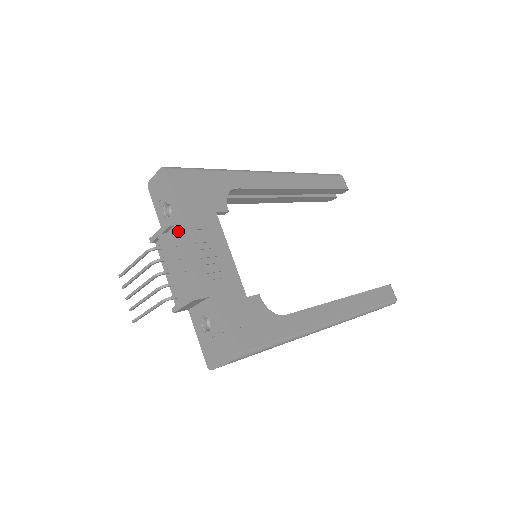
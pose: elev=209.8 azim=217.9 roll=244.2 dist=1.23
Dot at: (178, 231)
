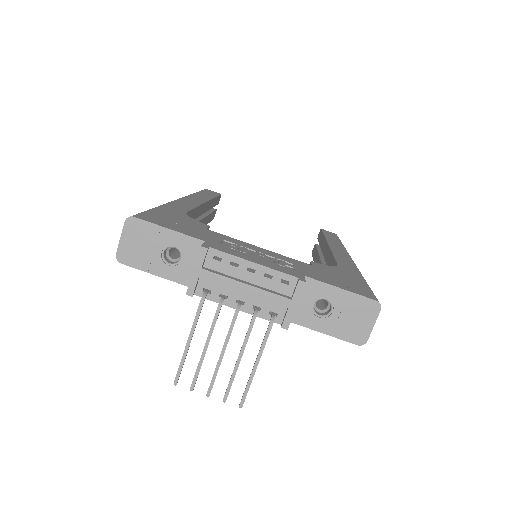
Dot at: (216, 249)
